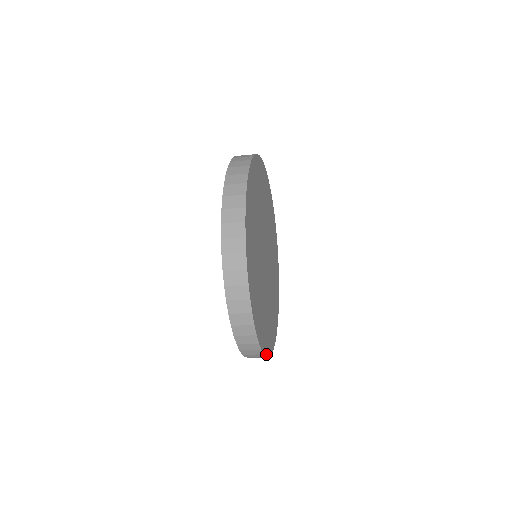
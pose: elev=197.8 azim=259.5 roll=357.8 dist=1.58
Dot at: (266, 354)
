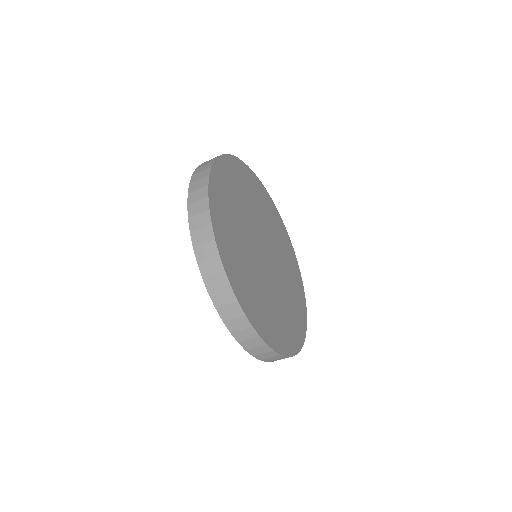
Dot at: (268, 343)
